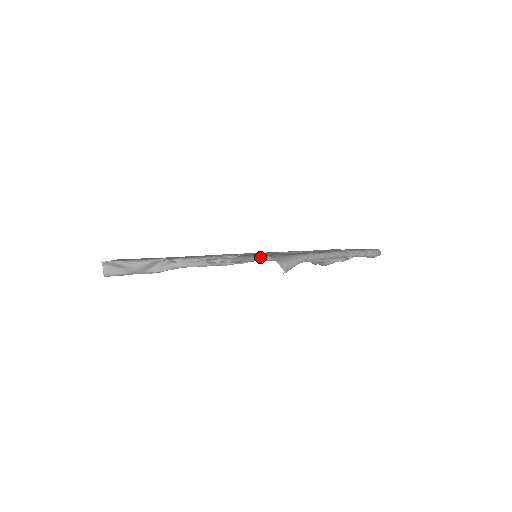
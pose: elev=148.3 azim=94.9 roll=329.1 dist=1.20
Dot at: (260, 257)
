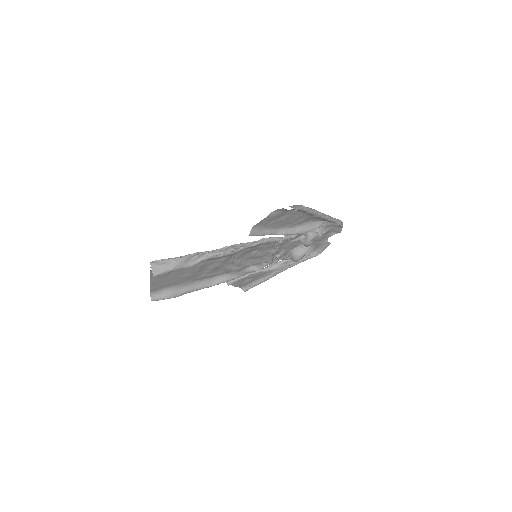
Dot at: (268, 230)
